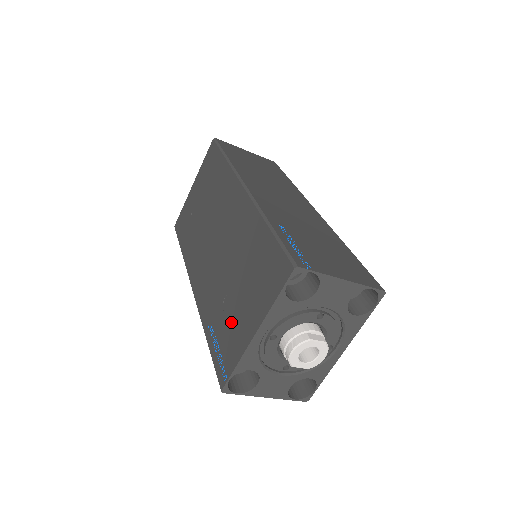
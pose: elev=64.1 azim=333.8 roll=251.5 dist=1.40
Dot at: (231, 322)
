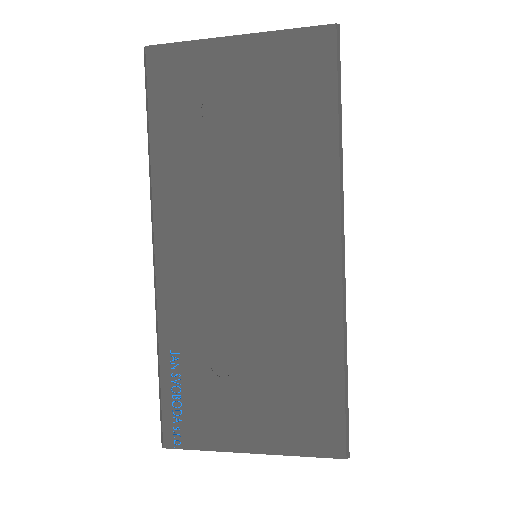
Dot at: (219, 397)
